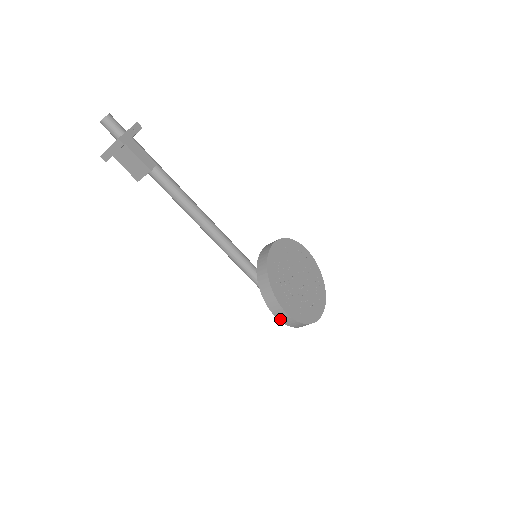
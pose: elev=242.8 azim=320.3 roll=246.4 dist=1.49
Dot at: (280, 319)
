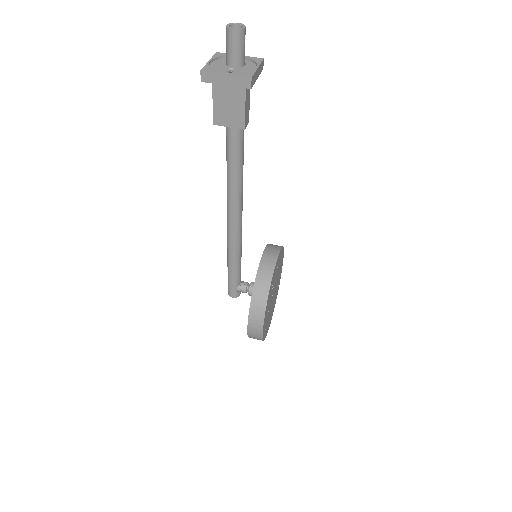
Dot at: (249, 331)
